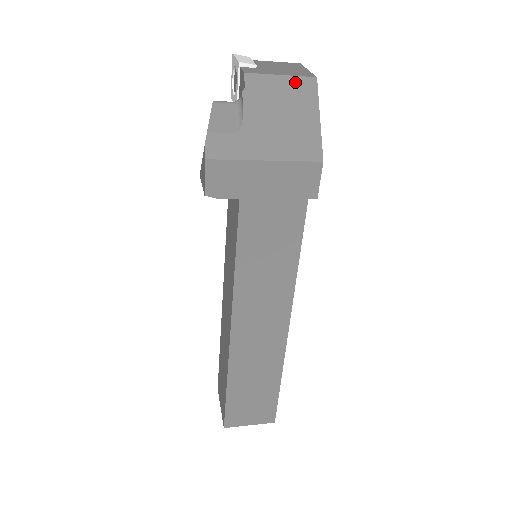
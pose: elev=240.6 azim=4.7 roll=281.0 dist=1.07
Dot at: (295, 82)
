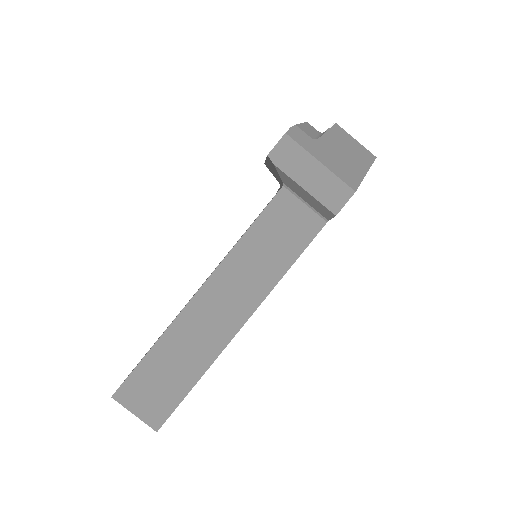
Dot at: (362, 149)
